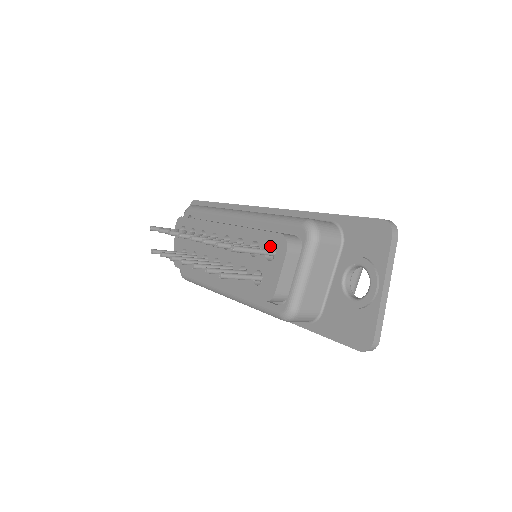
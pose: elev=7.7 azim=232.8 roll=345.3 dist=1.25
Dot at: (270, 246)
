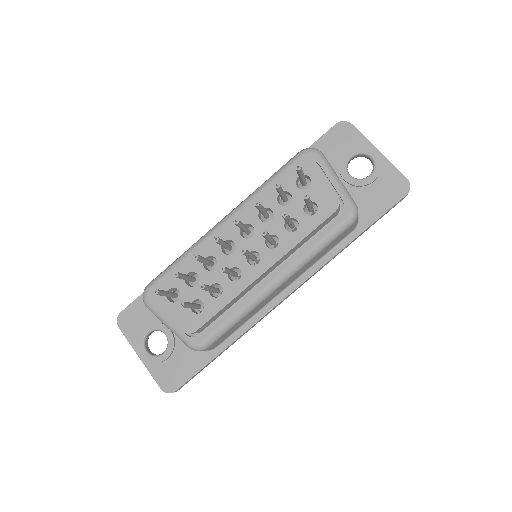
Dot at: (296, 183)
